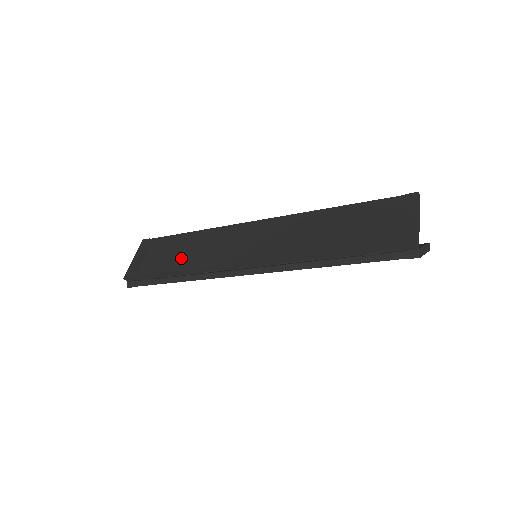
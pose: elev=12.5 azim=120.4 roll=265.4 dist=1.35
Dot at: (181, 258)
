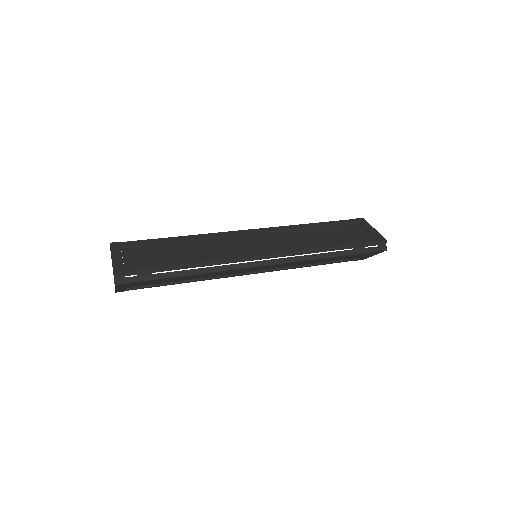
Dot at: (183, 255)
